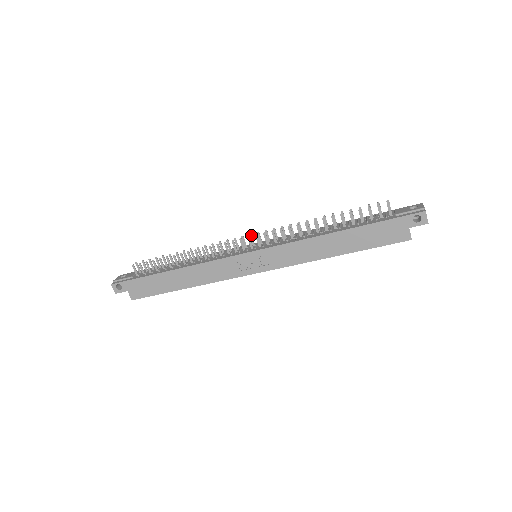
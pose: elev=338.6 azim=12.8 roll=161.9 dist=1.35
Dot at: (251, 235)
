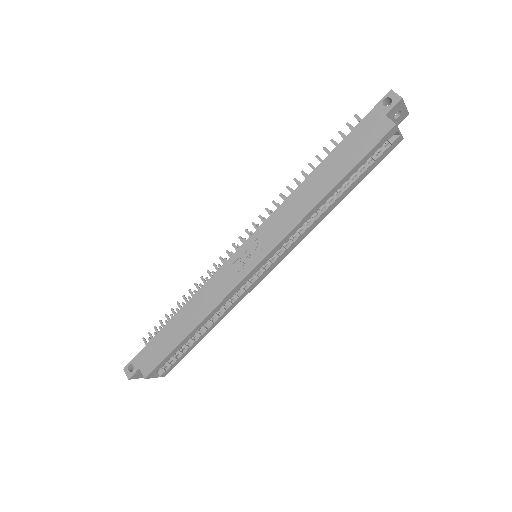
Dot at: (245, 239)
